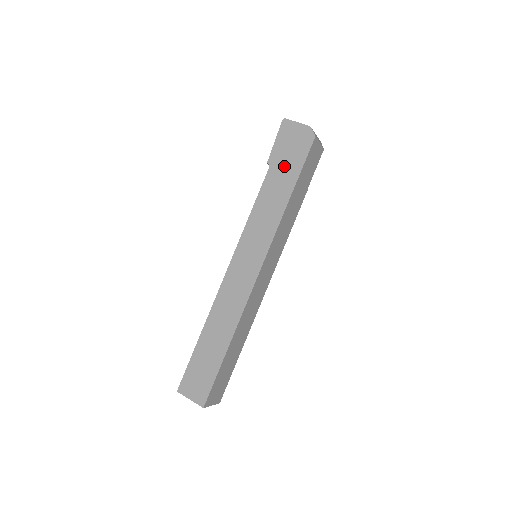
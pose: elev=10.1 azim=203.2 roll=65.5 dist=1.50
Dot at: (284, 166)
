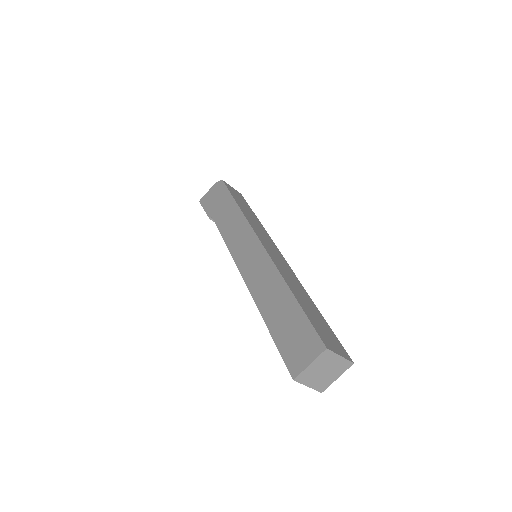
Dot at: (219, 205)
